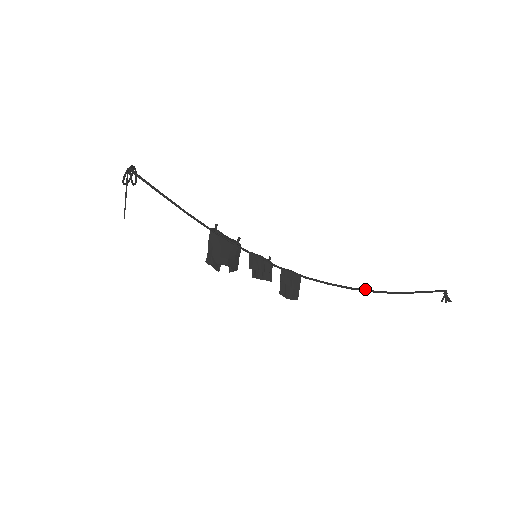
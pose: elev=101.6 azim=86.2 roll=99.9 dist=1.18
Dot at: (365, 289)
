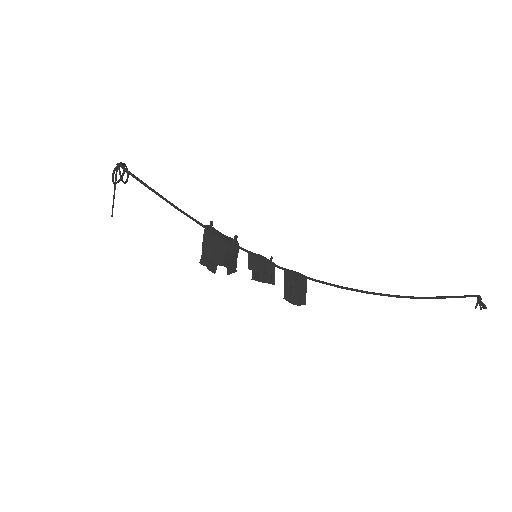
Dot at: occluded
